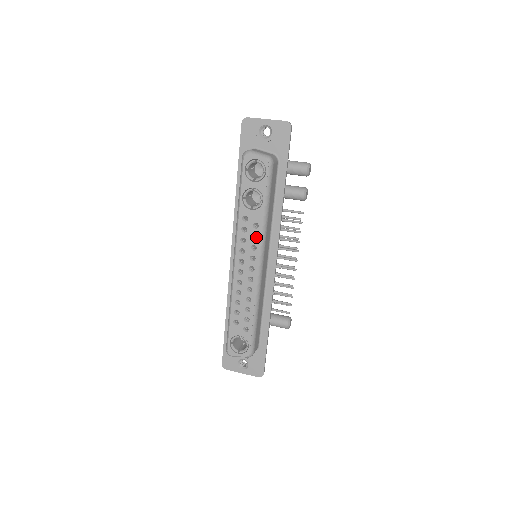
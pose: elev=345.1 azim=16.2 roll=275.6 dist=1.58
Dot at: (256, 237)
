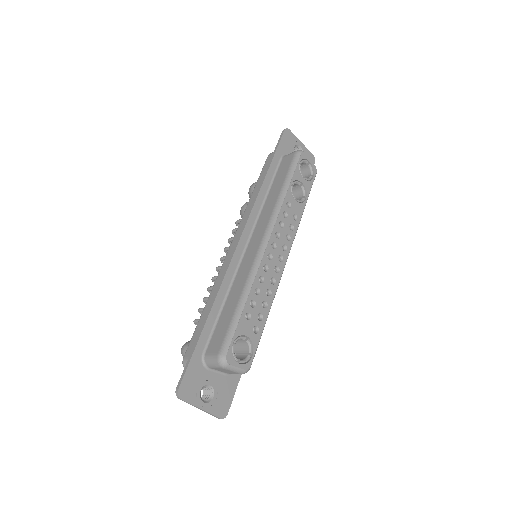
Dot at: occluded
